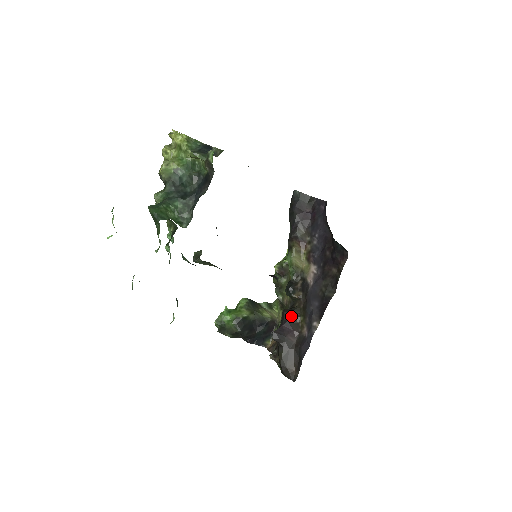
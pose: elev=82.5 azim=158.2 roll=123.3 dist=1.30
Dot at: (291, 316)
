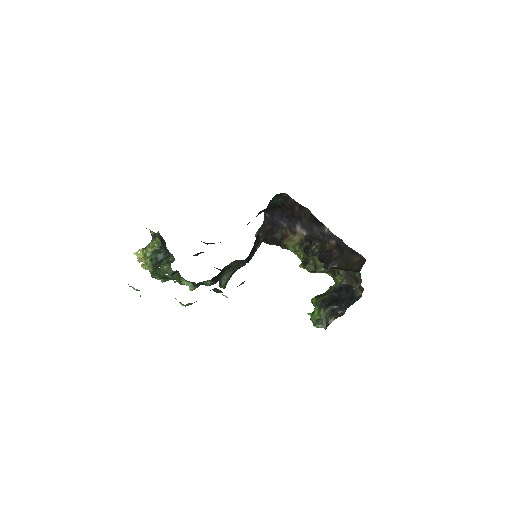
Dot at: (322, 253)
